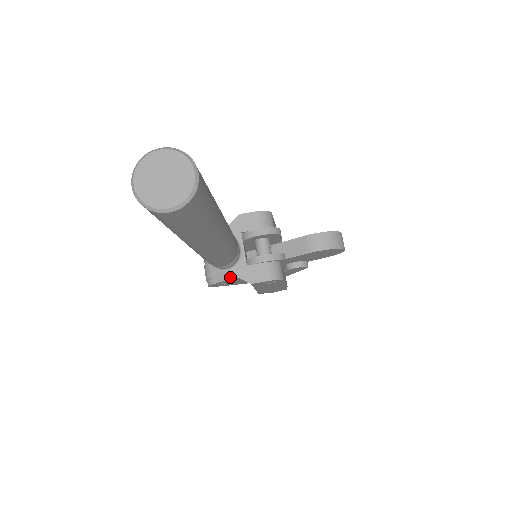
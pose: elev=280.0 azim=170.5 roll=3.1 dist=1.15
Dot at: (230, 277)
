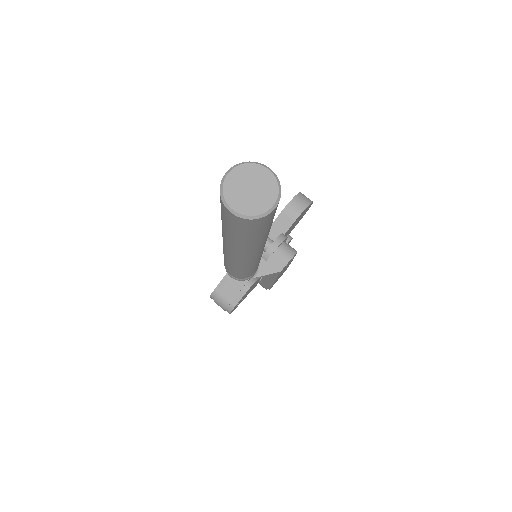
Dot at: (245, 290)
